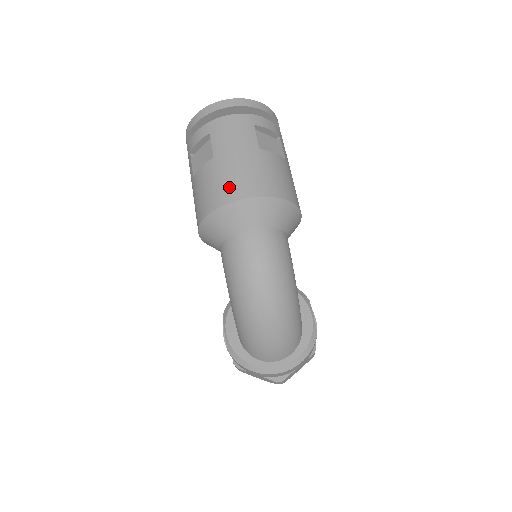
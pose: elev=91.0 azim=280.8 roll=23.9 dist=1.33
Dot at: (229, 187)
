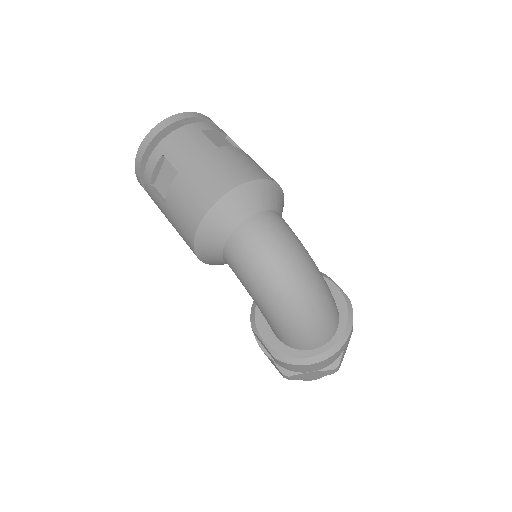
Dot at: (208, 189)
